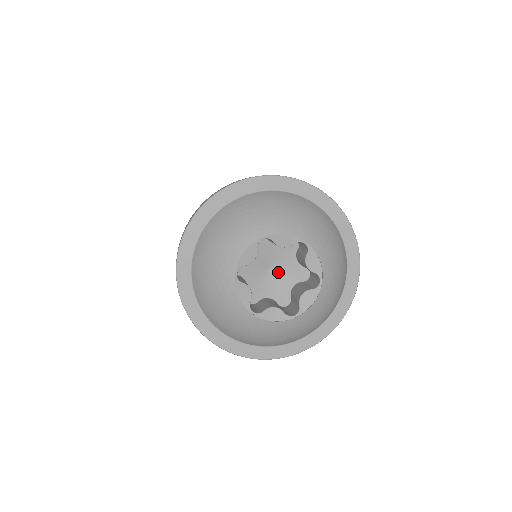
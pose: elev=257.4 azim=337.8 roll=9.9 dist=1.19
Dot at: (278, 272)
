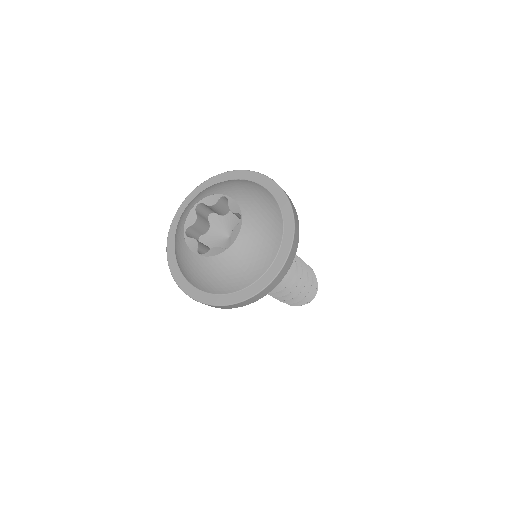
Dot at: occluded
